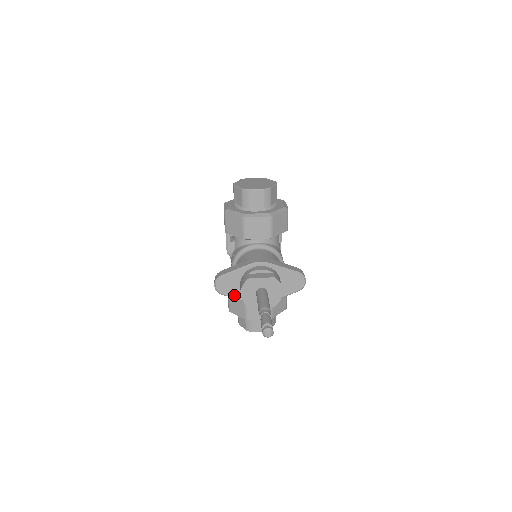
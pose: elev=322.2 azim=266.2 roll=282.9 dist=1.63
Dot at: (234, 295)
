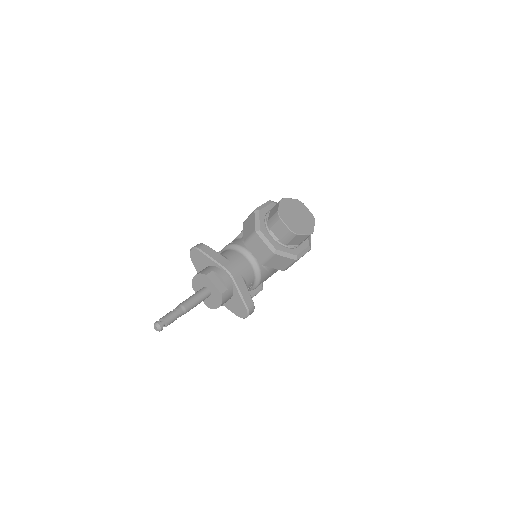
Dot at: (197, 268)
